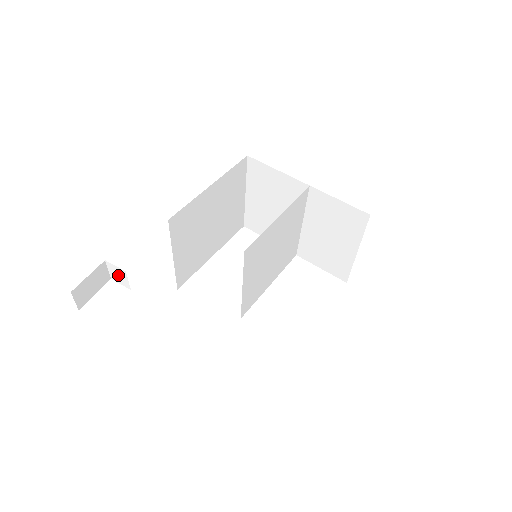
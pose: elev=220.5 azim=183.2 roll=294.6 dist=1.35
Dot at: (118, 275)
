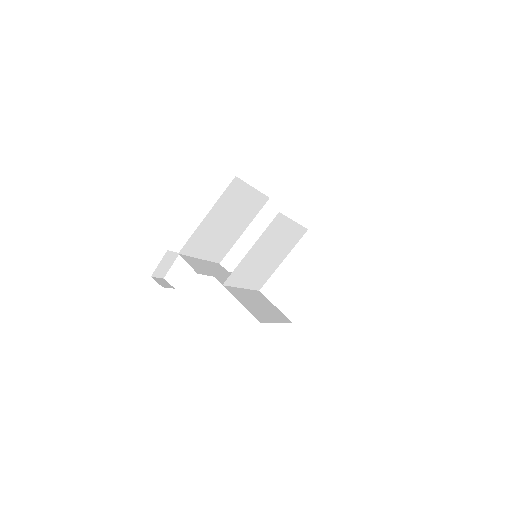
Dot at: occluded
